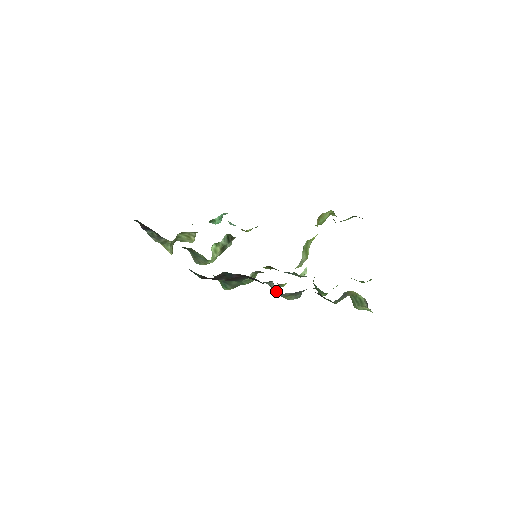
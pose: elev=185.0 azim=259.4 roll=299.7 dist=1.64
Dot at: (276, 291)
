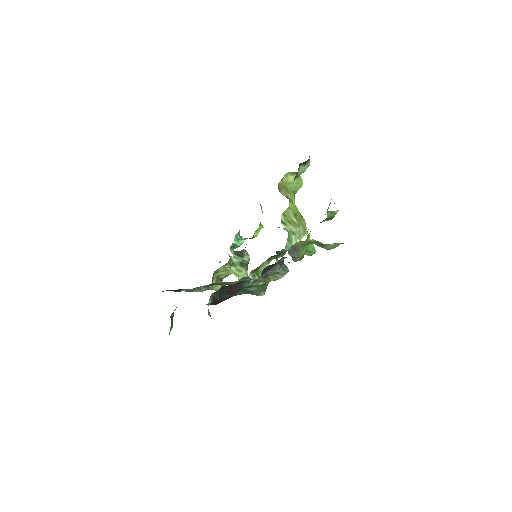
Dot at: occluded
